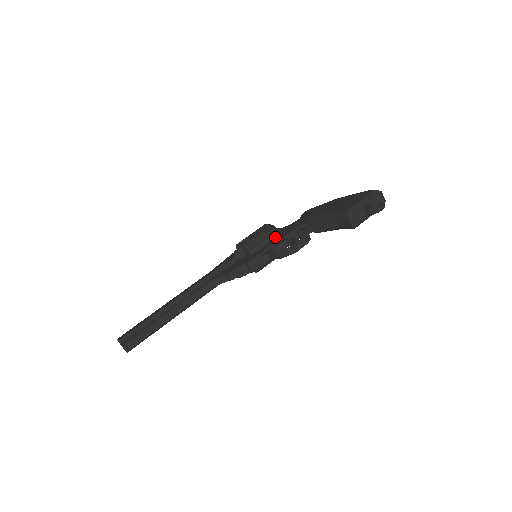
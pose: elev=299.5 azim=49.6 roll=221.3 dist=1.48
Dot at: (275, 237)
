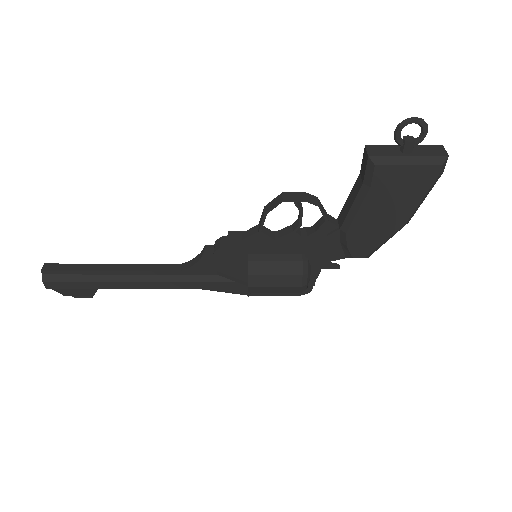
Dot at: occluded
